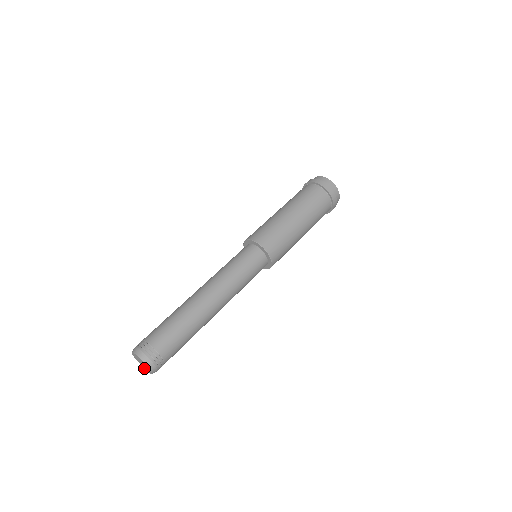
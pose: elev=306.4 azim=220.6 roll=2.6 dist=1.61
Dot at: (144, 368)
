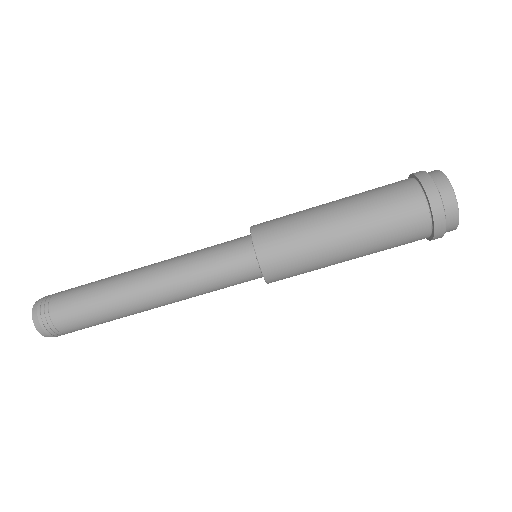
Dot at: occluded
